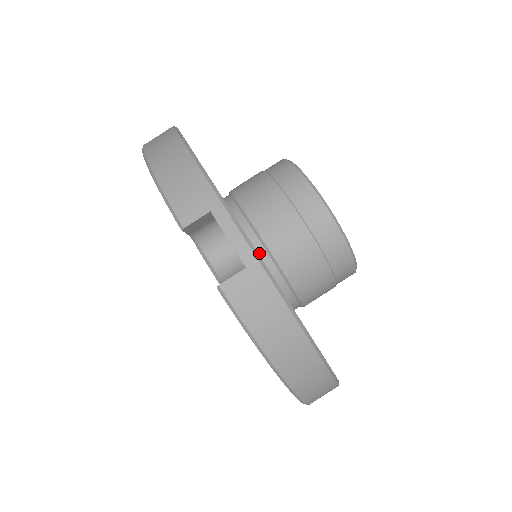
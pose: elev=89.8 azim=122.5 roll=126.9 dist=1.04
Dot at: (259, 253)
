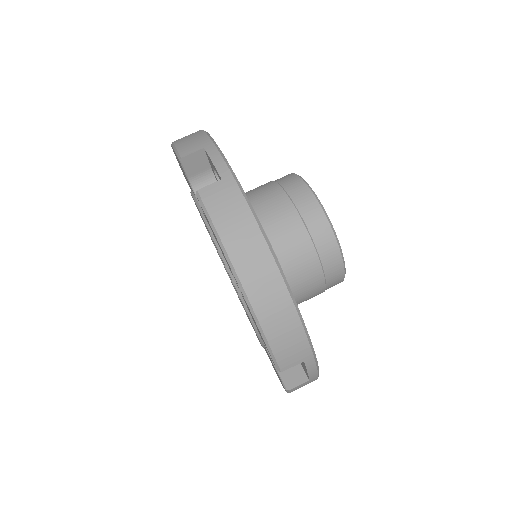
Dot at: occluded
